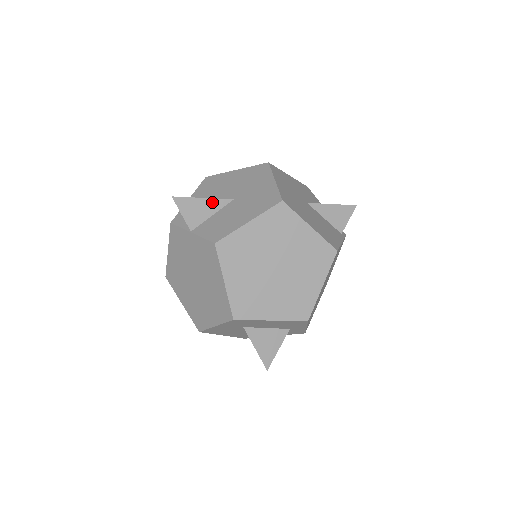
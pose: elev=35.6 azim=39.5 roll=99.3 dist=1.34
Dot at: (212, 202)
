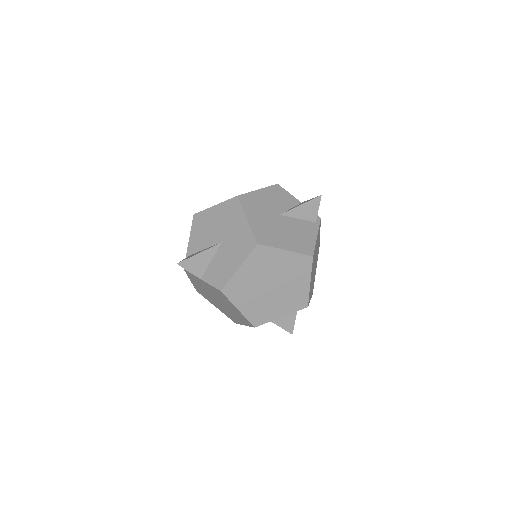
Dot at: (207, 252)
